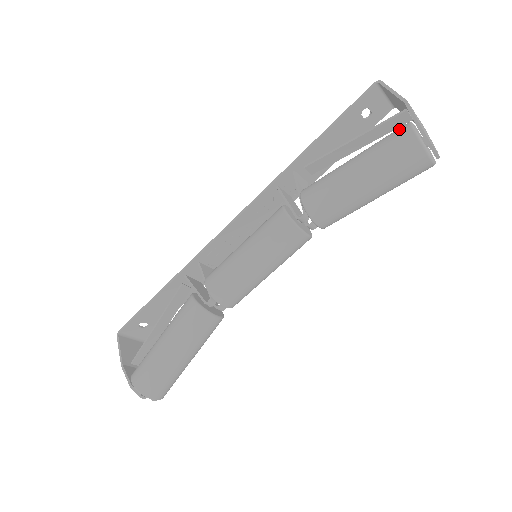
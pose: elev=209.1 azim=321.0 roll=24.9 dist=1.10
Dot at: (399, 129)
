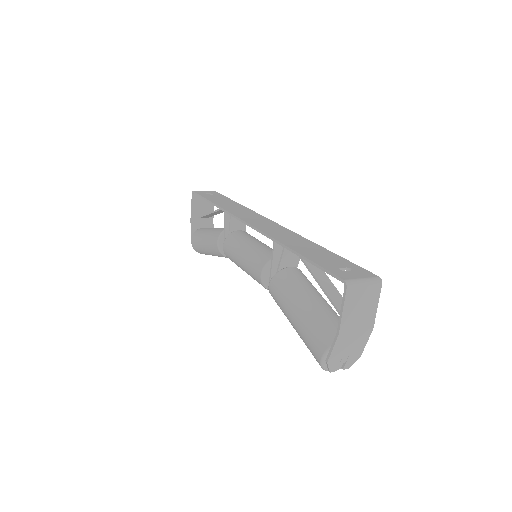
Dot at: (321, 342)
